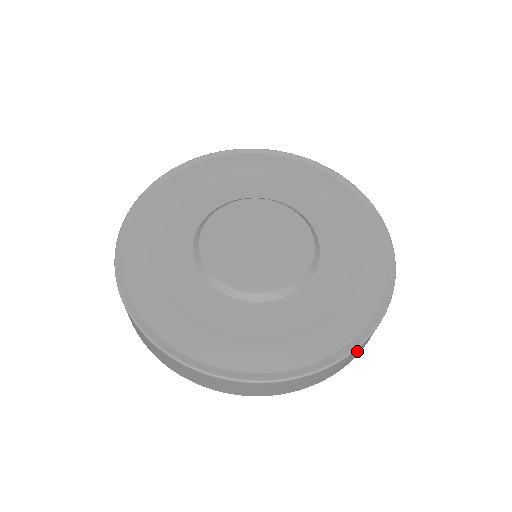
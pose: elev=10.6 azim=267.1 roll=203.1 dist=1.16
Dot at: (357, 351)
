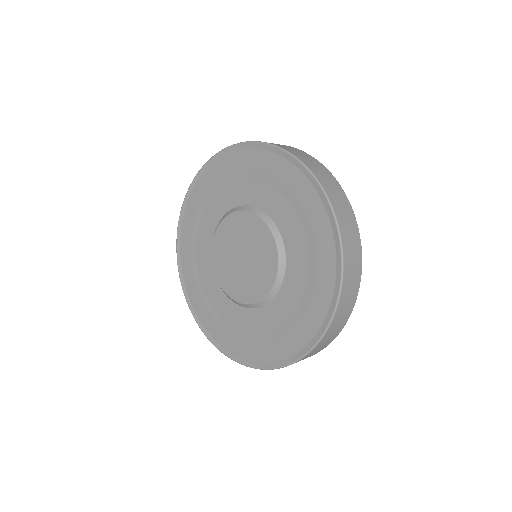
Dot at: (307, 356)
